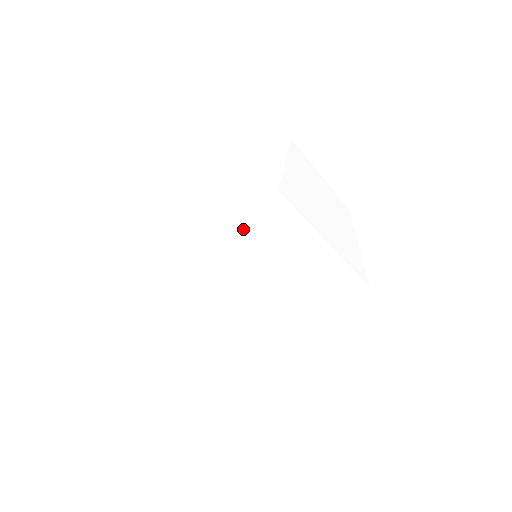
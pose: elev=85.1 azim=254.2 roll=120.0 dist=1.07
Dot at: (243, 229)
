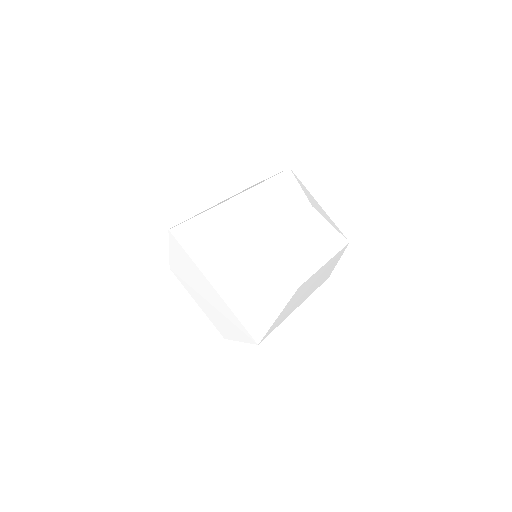
Dot at: (234, 327)
